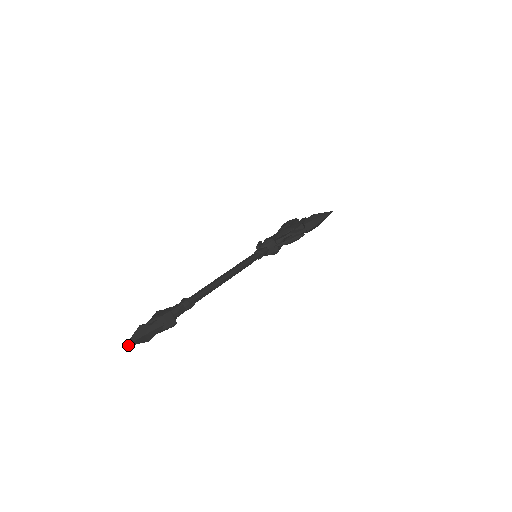
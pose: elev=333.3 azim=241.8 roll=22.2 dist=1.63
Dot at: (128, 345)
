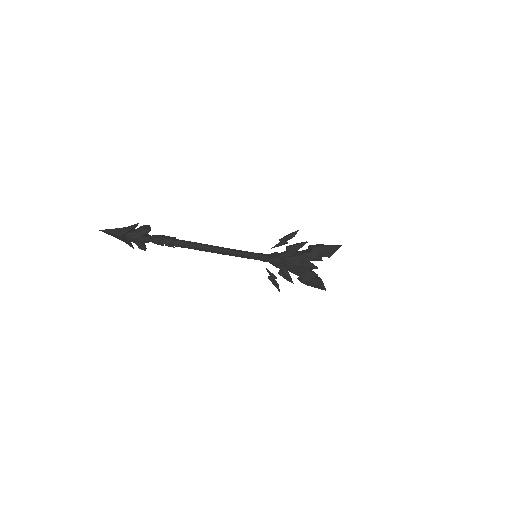
Dot at: (102, 231)
